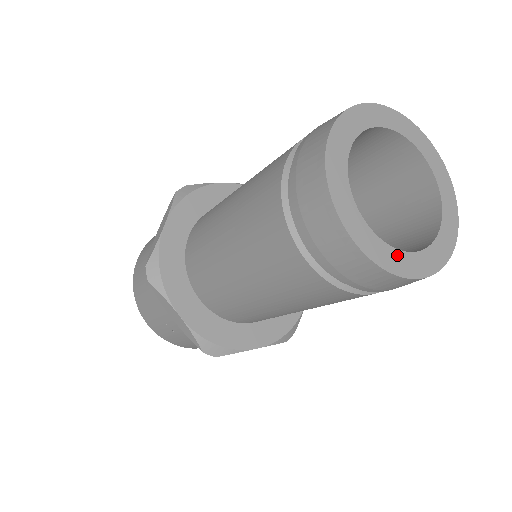
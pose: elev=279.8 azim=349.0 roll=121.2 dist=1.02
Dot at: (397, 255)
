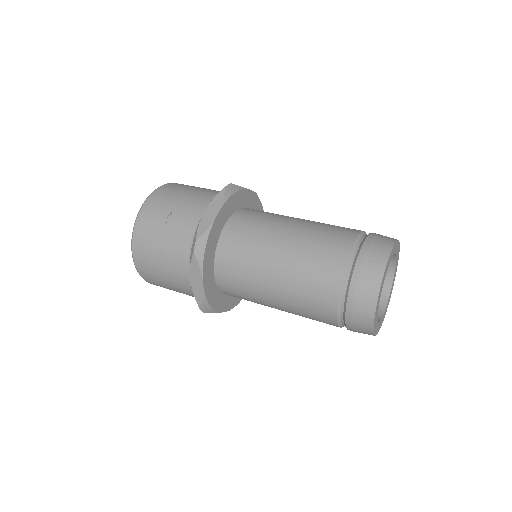
Dot at: (380, 295)
